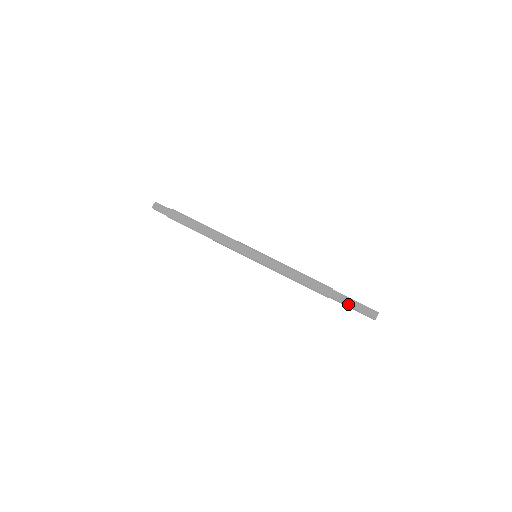
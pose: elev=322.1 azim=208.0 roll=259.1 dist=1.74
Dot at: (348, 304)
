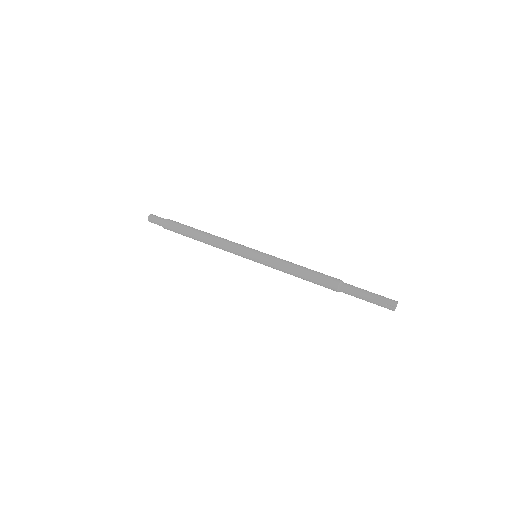
Dot at: (361, 294)
